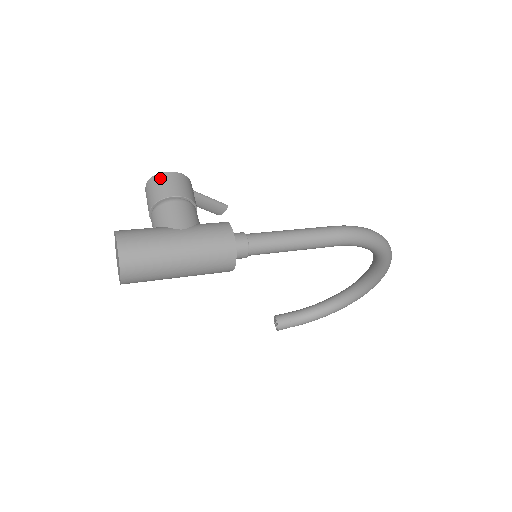
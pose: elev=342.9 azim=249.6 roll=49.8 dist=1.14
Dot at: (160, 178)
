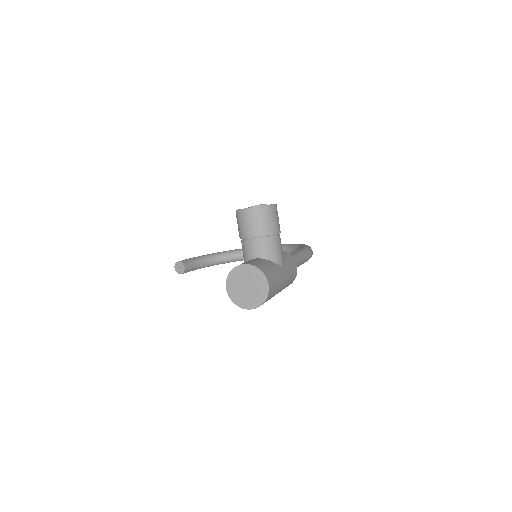
Dot at: (271, 210)
